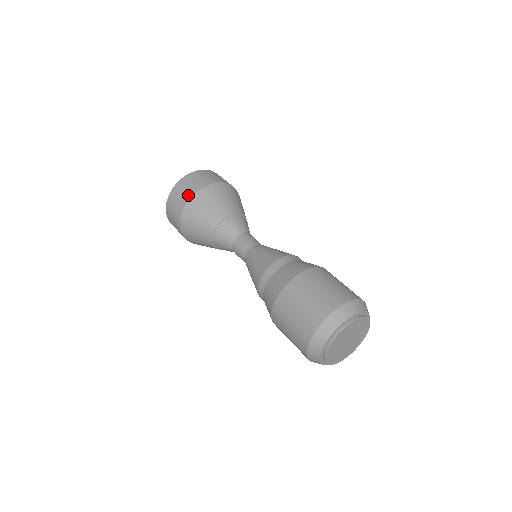
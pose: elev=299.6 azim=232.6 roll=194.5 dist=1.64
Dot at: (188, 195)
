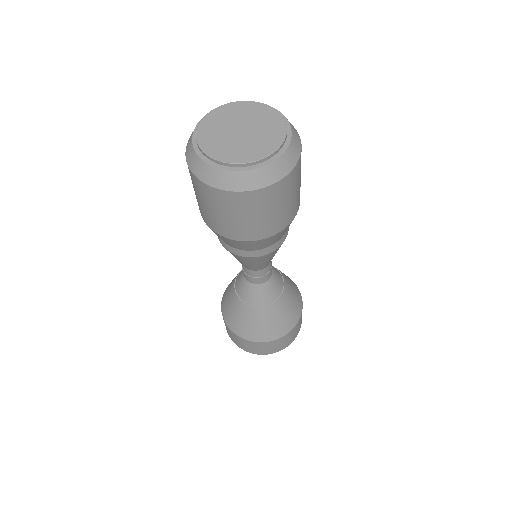
Dot at: occluded
